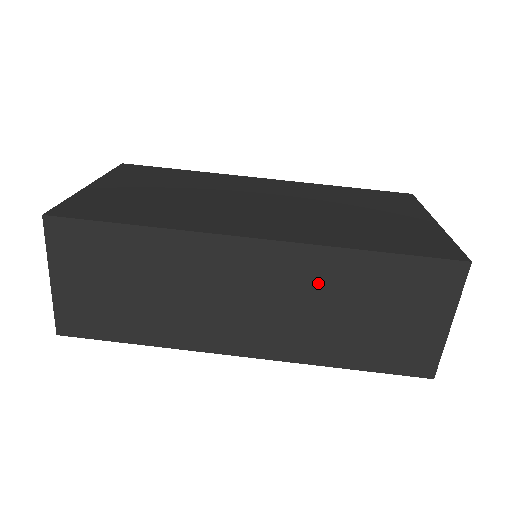
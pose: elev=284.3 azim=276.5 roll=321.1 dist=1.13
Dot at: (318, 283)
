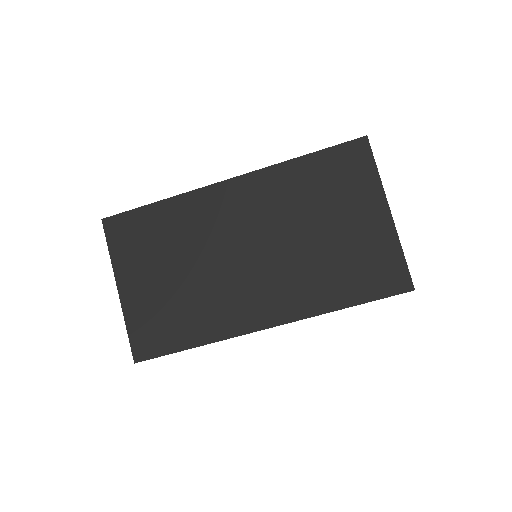
Dot at: occluded
